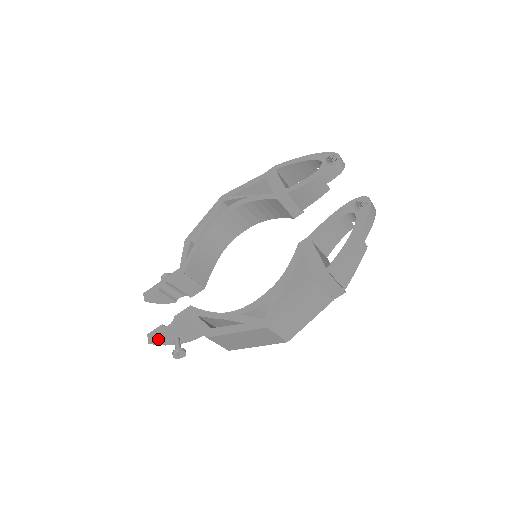
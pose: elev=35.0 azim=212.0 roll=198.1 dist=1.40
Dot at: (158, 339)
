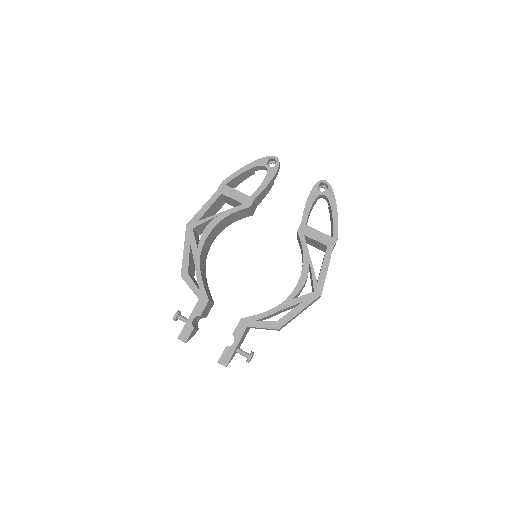
Dot at: (230, 359)
